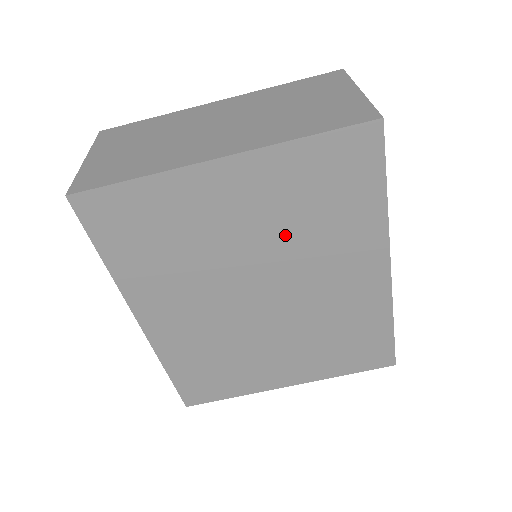
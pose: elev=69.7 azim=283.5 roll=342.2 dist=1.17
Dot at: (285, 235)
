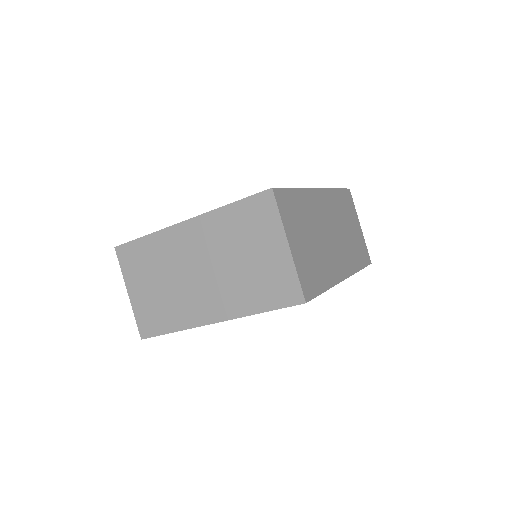
Dot at: occluded
